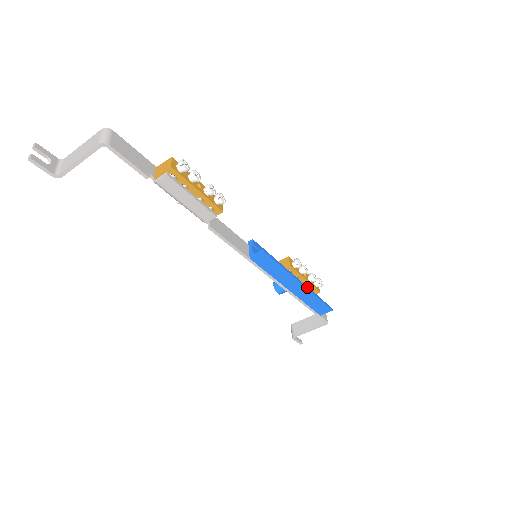
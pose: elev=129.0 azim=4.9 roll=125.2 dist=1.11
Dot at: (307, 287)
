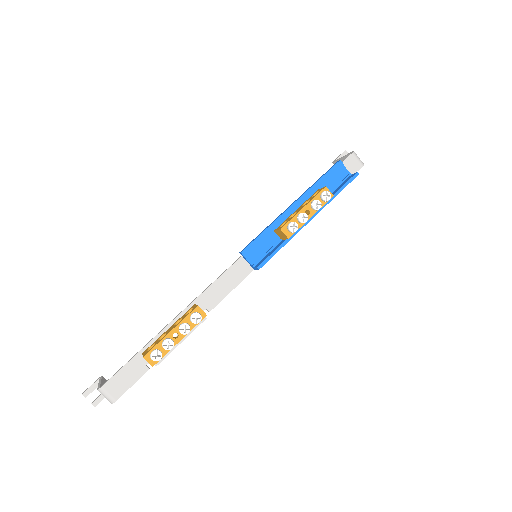
Dot at: (318, 210)
